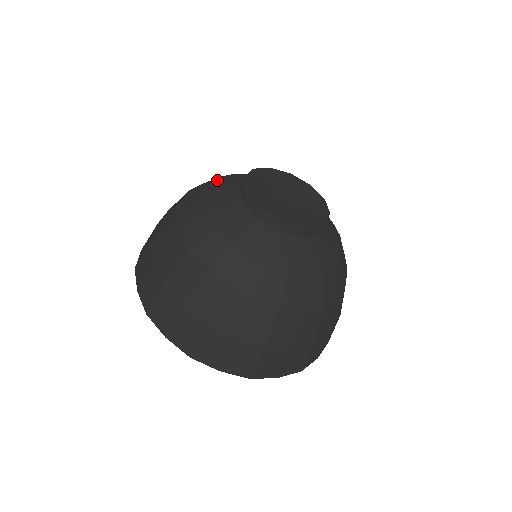
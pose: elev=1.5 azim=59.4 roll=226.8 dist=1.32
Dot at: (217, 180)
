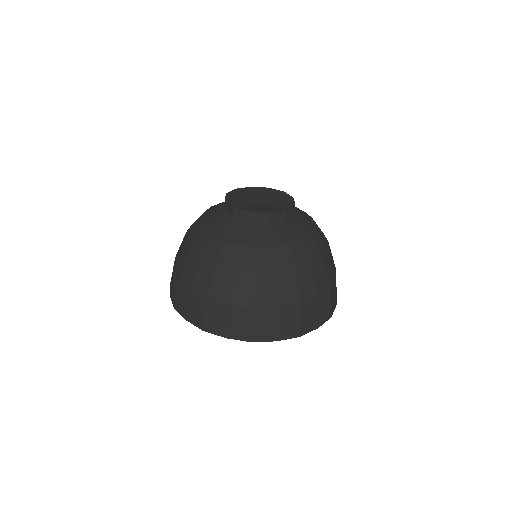
Dot at: occluded
